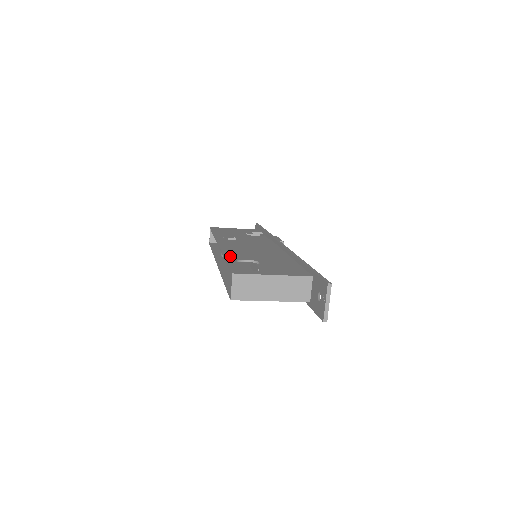
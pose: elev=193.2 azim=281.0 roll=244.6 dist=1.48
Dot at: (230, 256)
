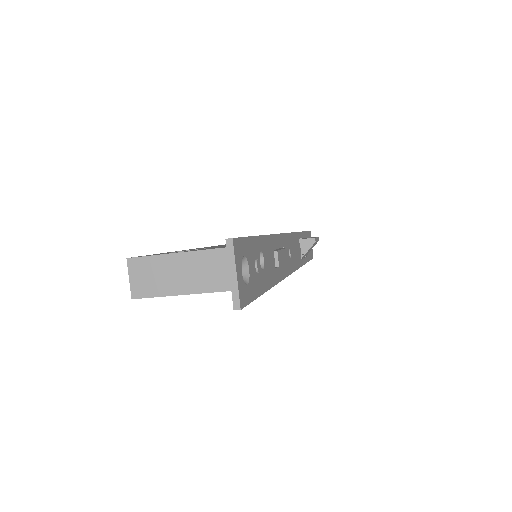
Dot at: occluded
